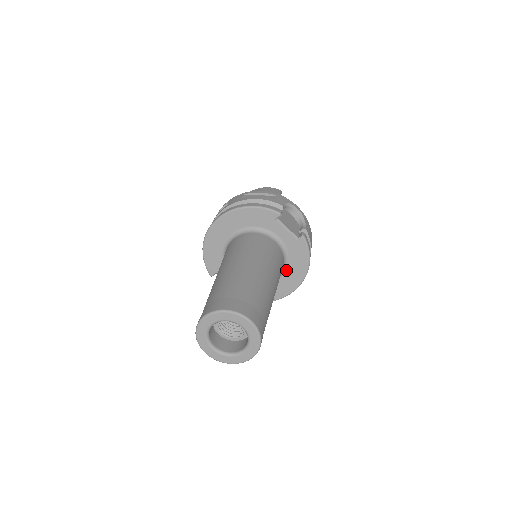
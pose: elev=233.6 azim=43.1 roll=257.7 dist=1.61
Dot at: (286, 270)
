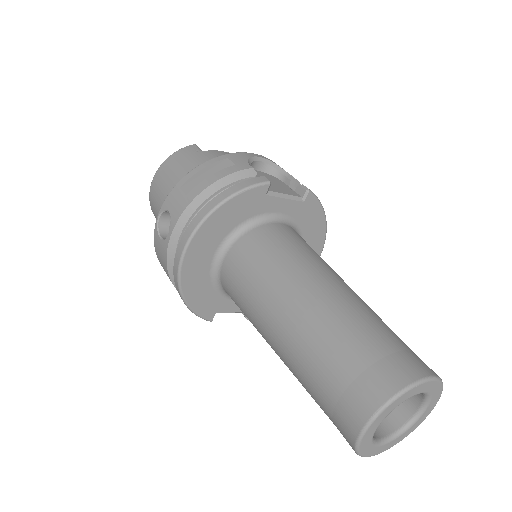
Dot at: occluded
